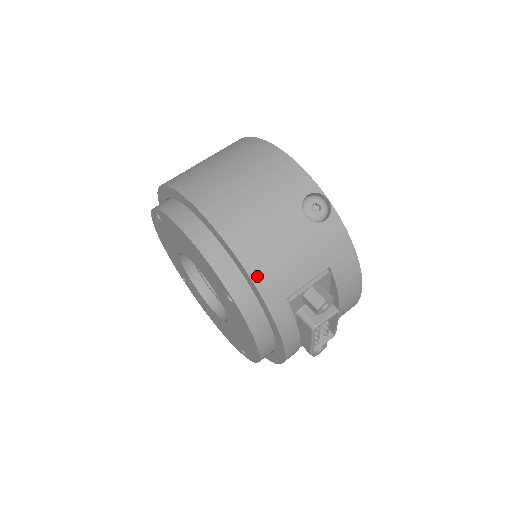
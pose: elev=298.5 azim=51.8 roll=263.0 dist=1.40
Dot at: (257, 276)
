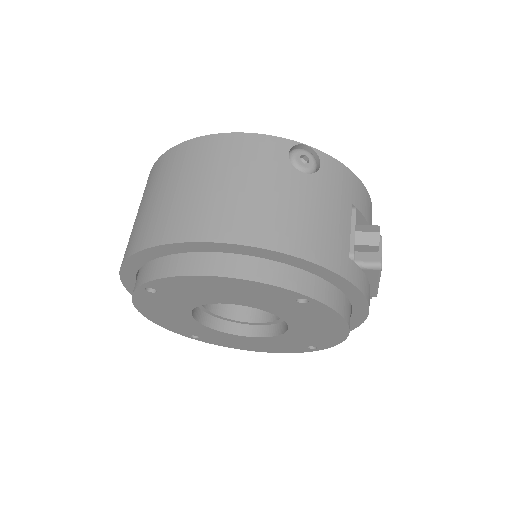
Dot at: (317, 257)
